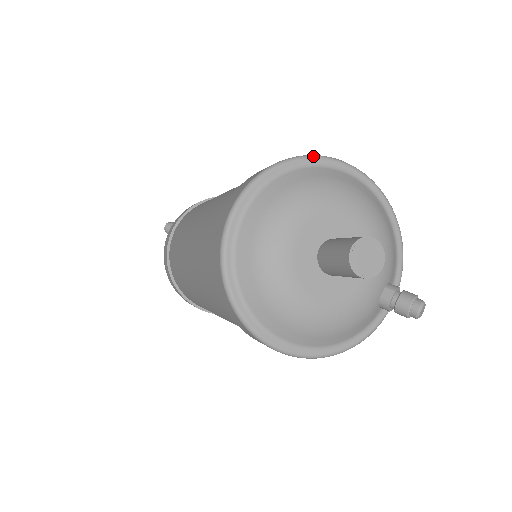
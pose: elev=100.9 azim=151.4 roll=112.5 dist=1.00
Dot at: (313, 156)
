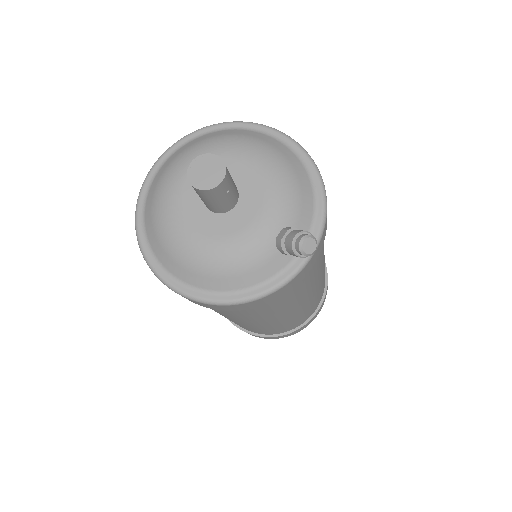
Dot at: (229, 122)
